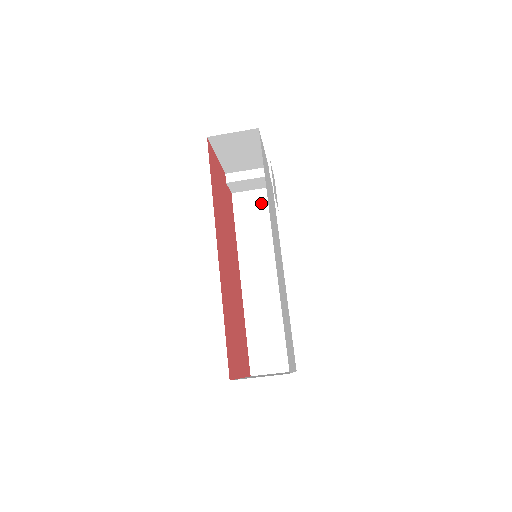
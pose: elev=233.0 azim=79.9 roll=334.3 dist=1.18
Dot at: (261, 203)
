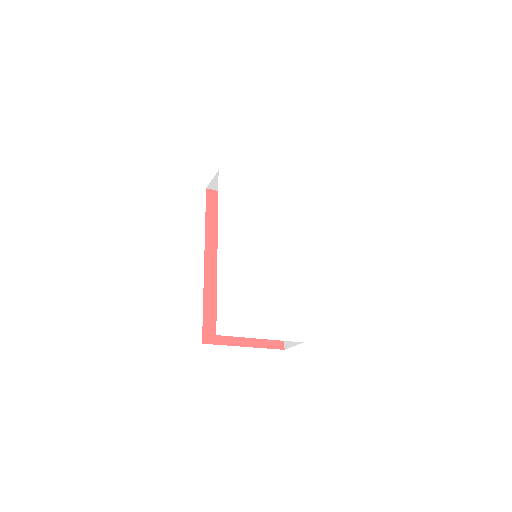
Dot at: occluded
